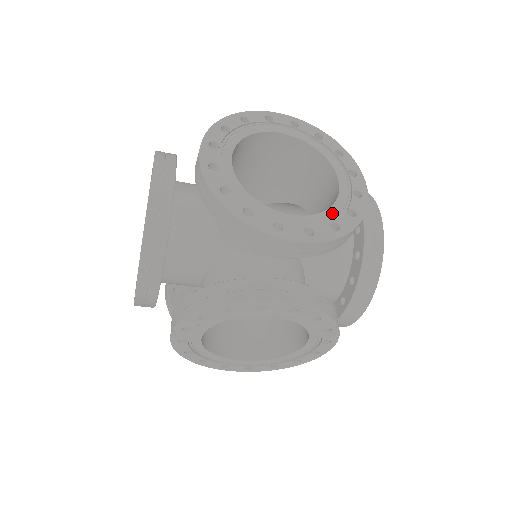
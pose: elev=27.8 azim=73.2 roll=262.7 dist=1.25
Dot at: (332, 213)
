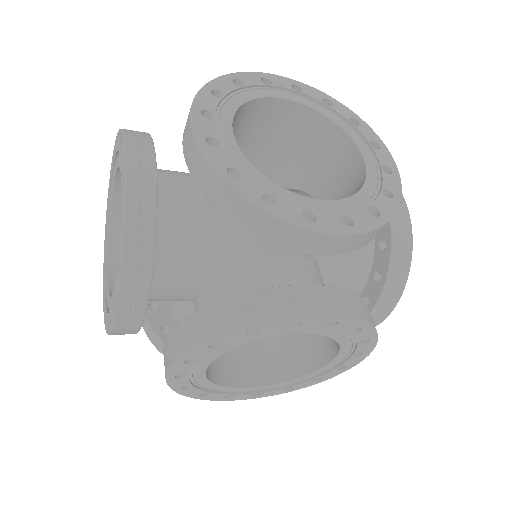
Dot at: (366, 195)
